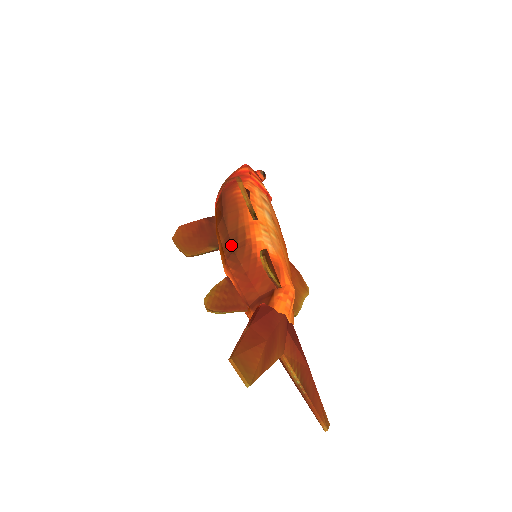
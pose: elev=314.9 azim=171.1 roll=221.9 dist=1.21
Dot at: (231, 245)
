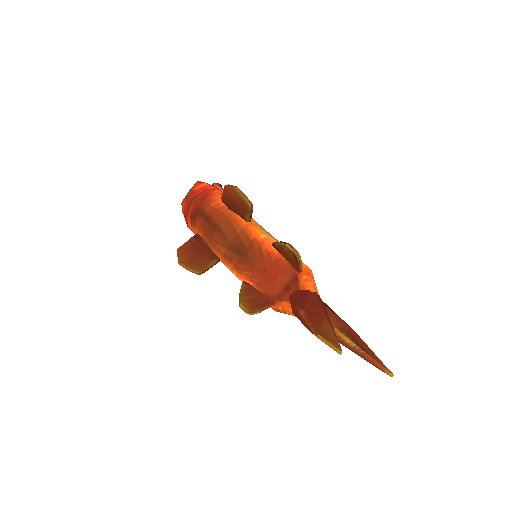
Dot at: (239, 250)
